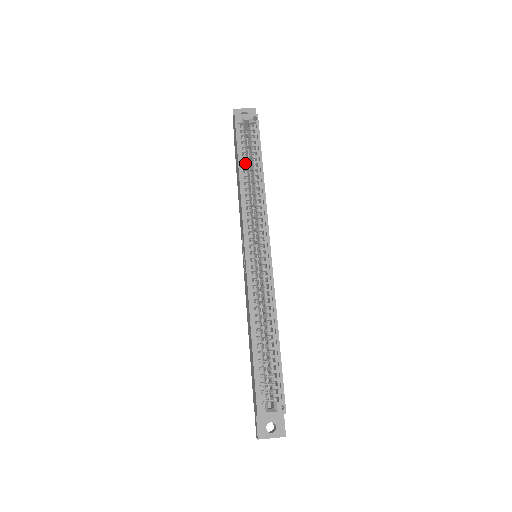
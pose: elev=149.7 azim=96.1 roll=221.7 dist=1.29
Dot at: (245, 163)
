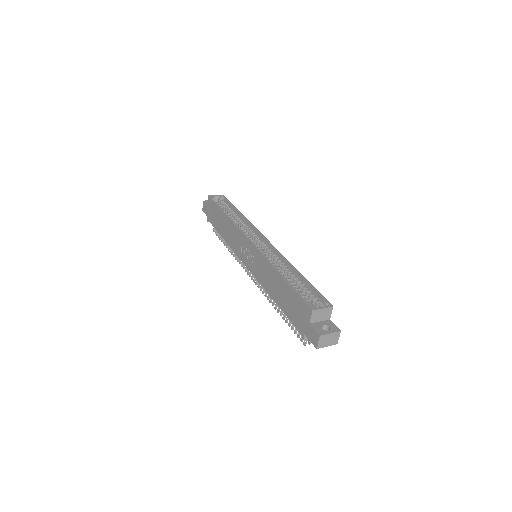
Dot at: (226, 212)
